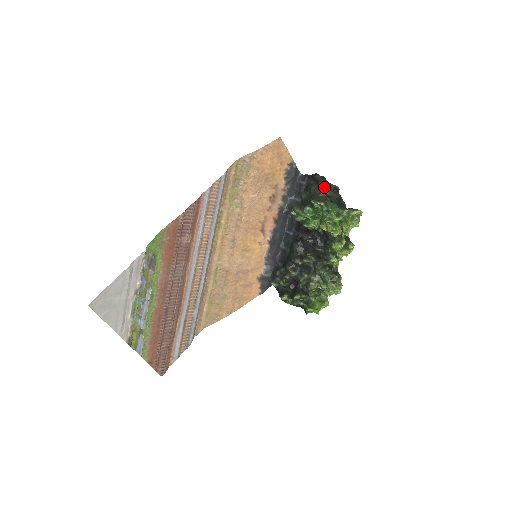
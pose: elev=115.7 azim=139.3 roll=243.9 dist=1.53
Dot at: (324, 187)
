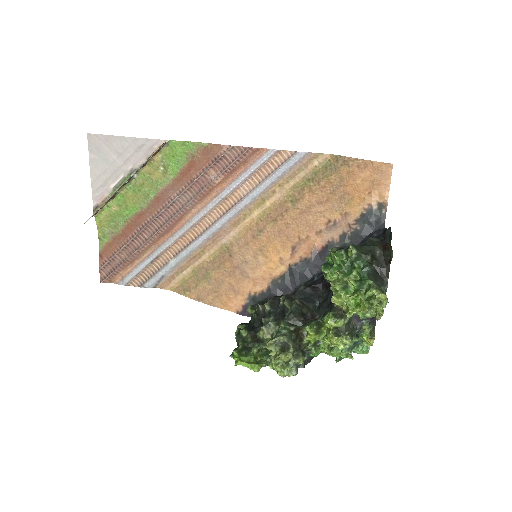
Dot at: (381, 244)
